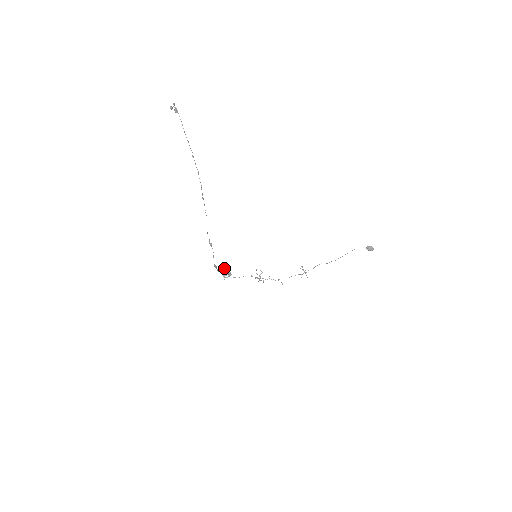
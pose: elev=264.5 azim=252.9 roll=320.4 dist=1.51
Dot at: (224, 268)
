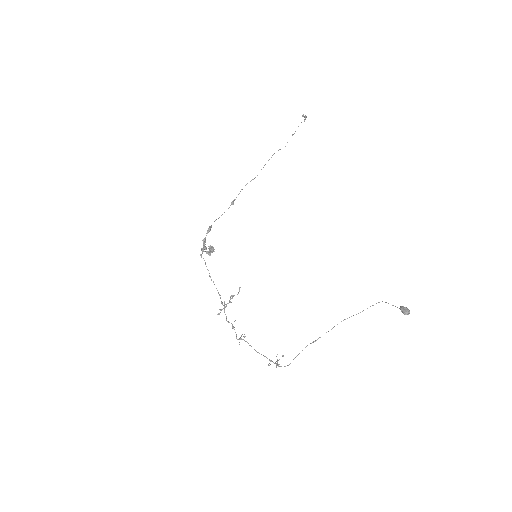
Dot at: occluded
